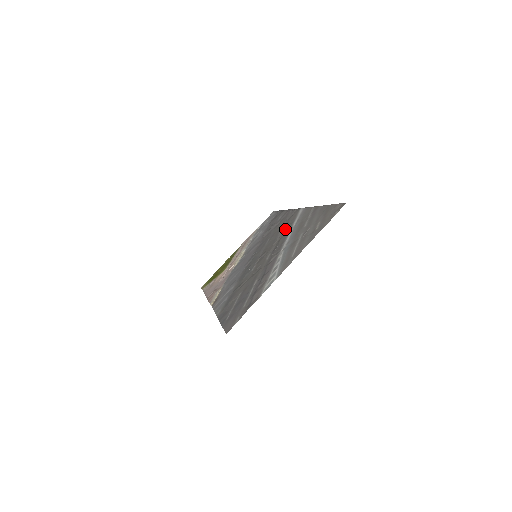
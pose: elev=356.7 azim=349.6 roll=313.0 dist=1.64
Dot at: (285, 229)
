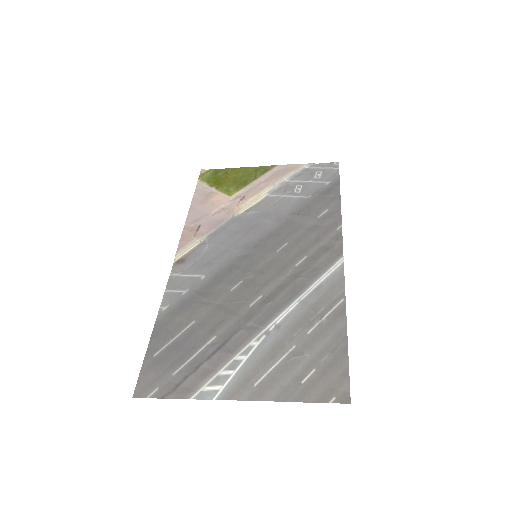
Dot at: (303, 271)
